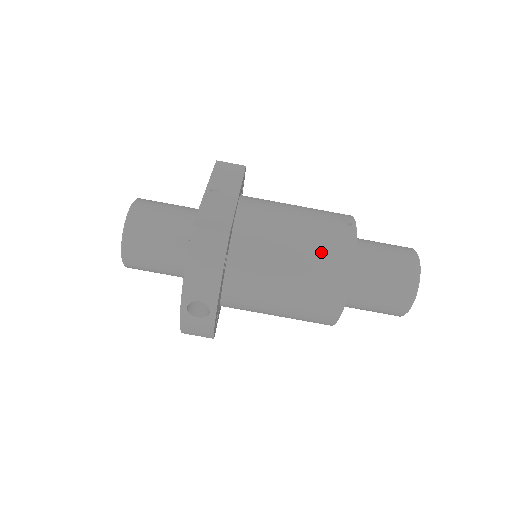
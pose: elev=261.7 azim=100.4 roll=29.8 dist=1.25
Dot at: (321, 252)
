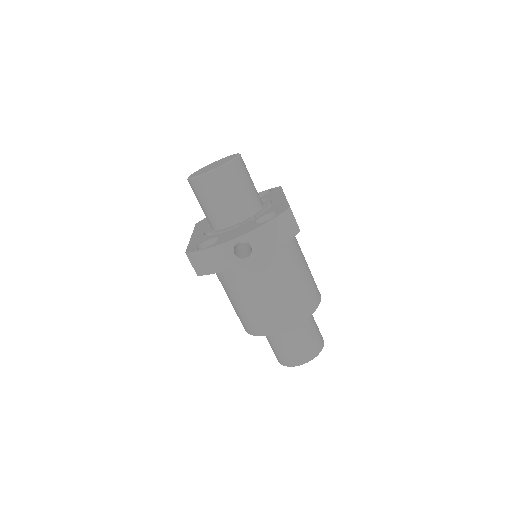
Dot at: (307, 289)
